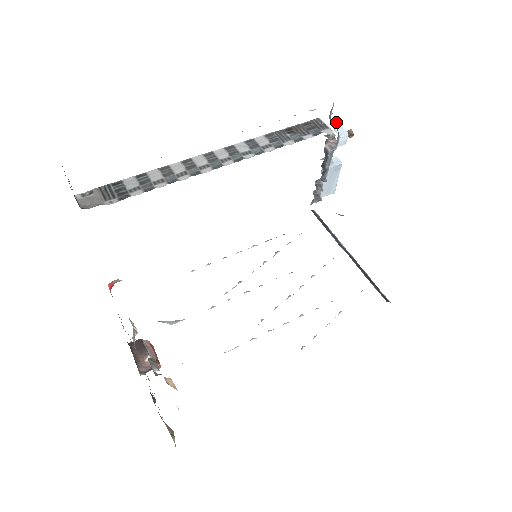
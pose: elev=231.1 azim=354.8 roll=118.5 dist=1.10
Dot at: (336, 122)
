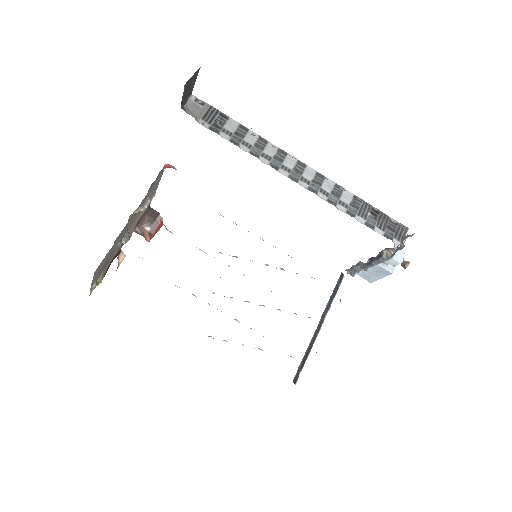
Dot at: (401, 247)
